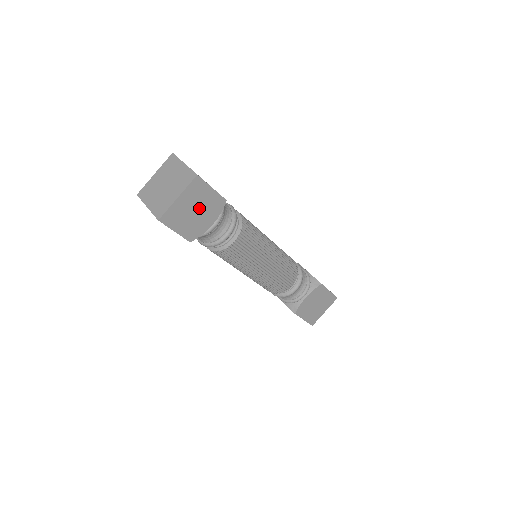
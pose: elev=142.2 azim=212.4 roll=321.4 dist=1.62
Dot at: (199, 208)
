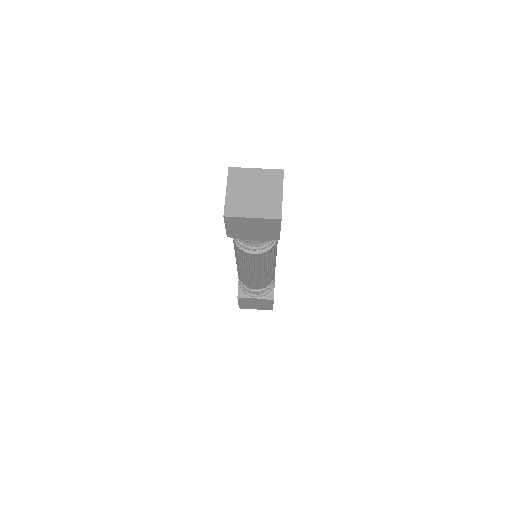
Dot at: occluded
